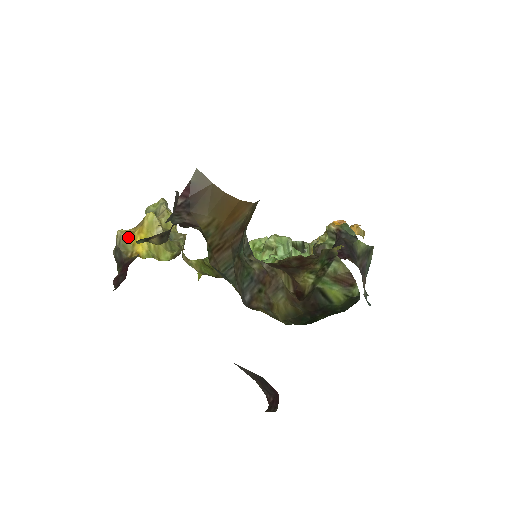
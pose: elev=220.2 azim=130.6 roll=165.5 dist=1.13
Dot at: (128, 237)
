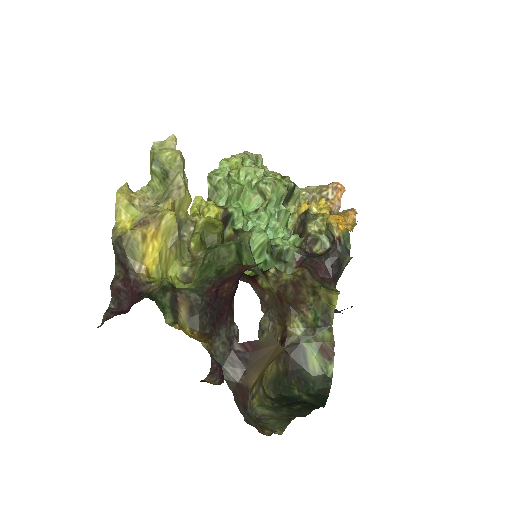
Dot at: (139, 242)
